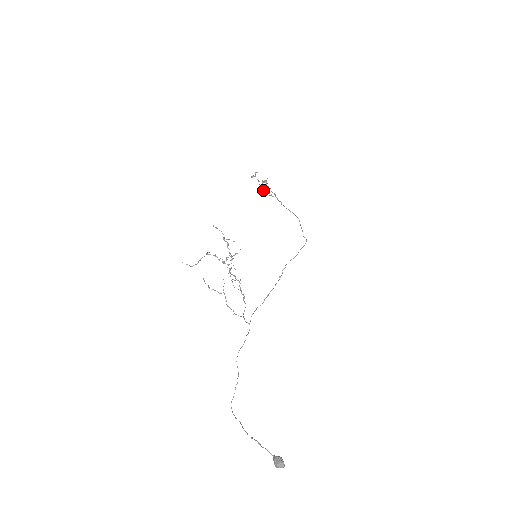
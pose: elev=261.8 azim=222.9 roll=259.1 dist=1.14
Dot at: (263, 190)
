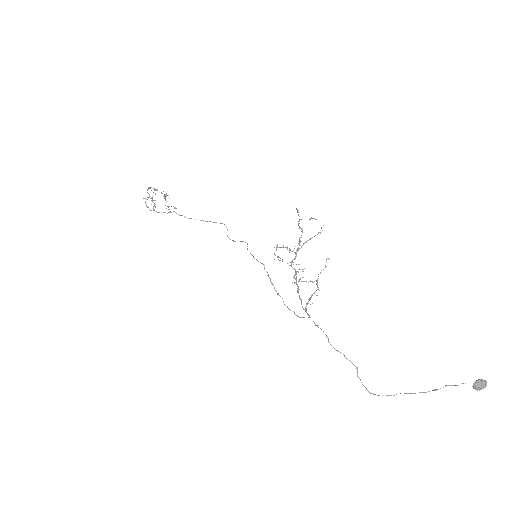
Dot at: occluded
